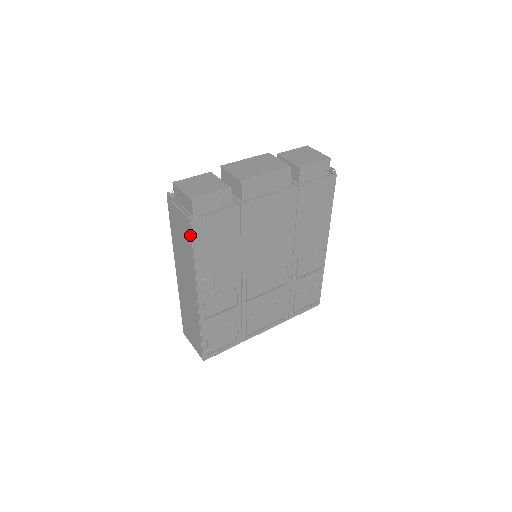
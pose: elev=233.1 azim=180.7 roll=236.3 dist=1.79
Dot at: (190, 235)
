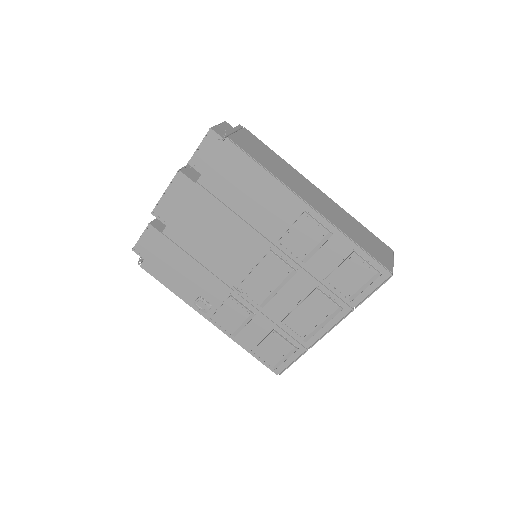
Dot at: (154, 275)
